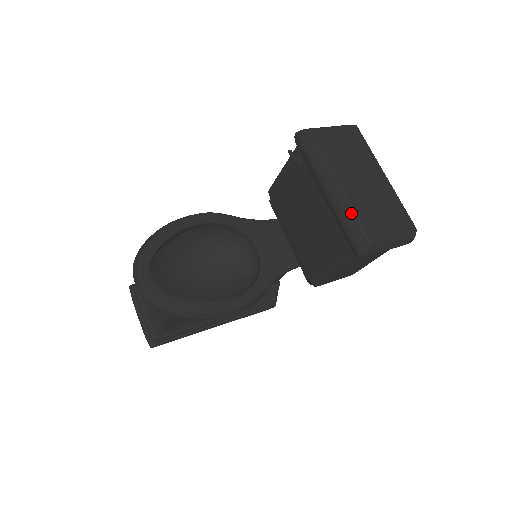
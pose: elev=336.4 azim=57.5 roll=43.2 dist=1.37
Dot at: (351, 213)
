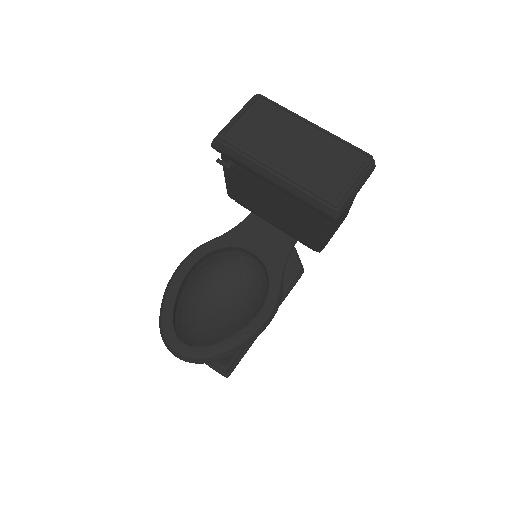
Dot at: (303, 188)
